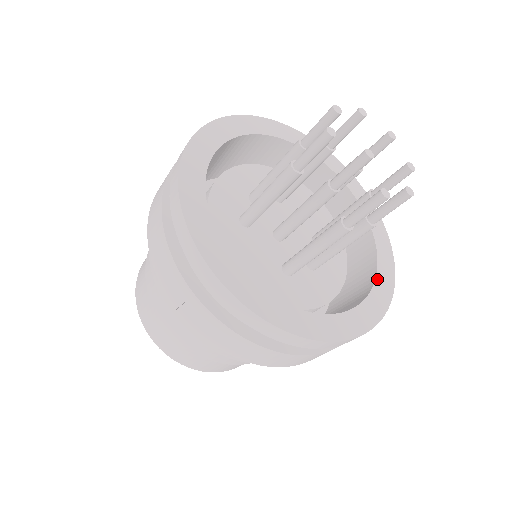
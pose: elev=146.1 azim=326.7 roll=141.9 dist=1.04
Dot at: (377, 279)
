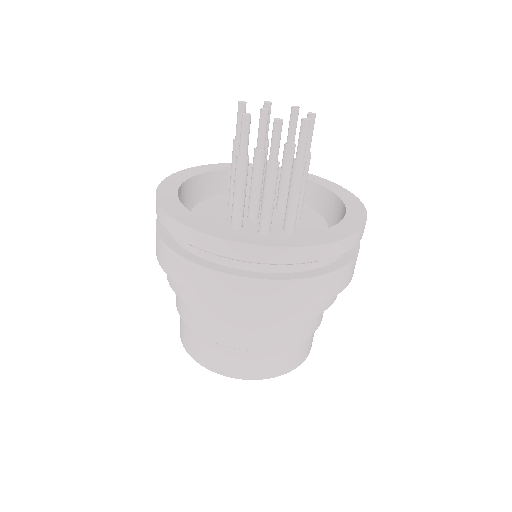
Dot at: (300, 235)
